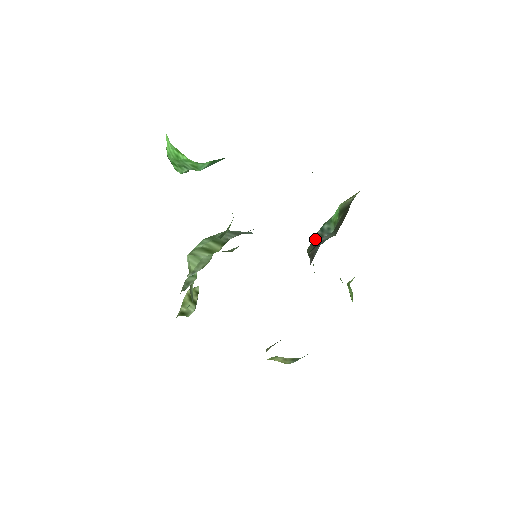
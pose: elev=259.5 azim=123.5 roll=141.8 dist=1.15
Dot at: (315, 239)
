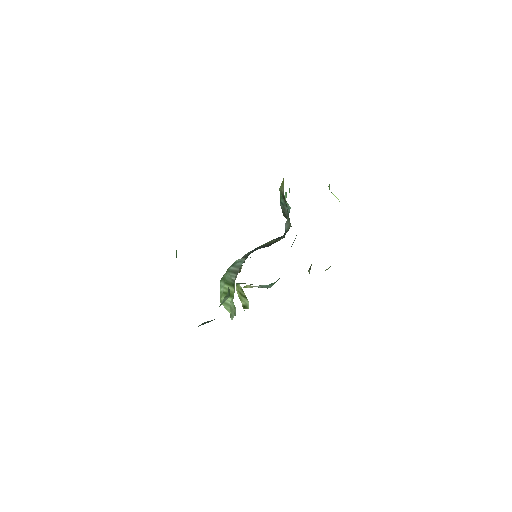
Dot at: (282, 210)
